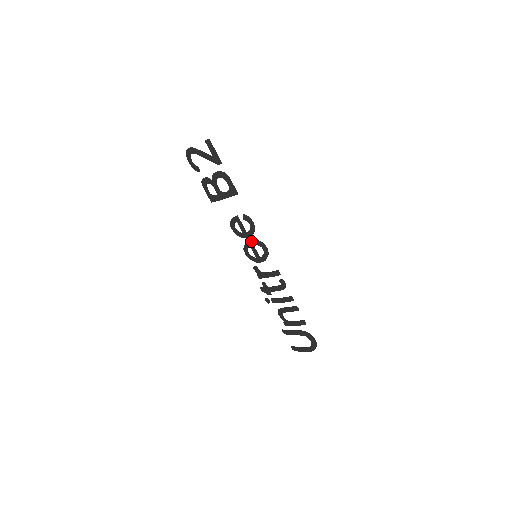
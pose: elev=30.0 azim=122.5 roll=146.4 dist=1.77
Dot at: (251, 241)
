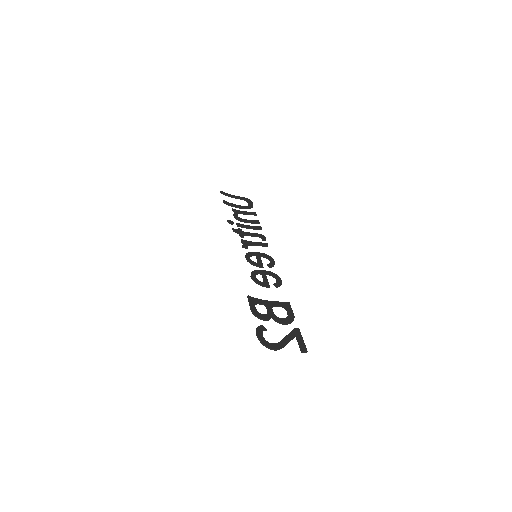
Dot at: occluded
